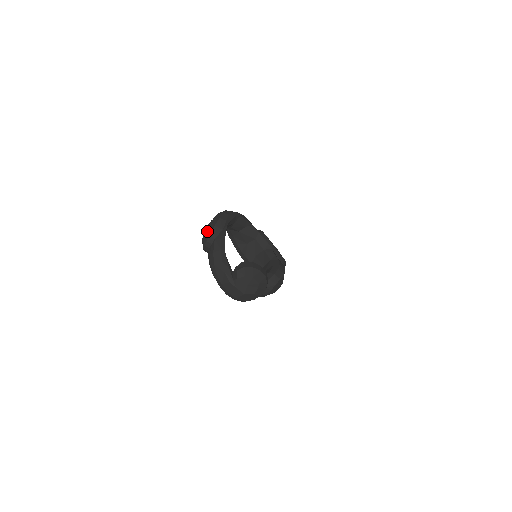
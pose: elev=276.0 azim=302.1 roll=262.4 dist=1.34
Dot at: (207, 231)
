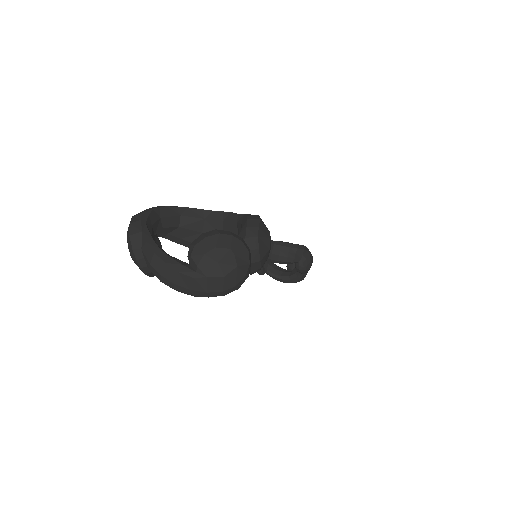
Dot at: (129, 250)
